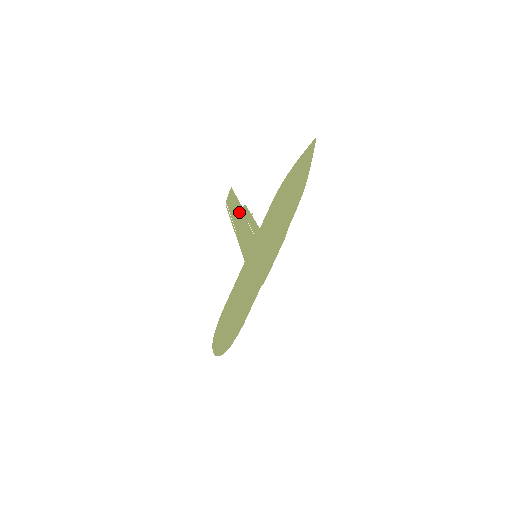
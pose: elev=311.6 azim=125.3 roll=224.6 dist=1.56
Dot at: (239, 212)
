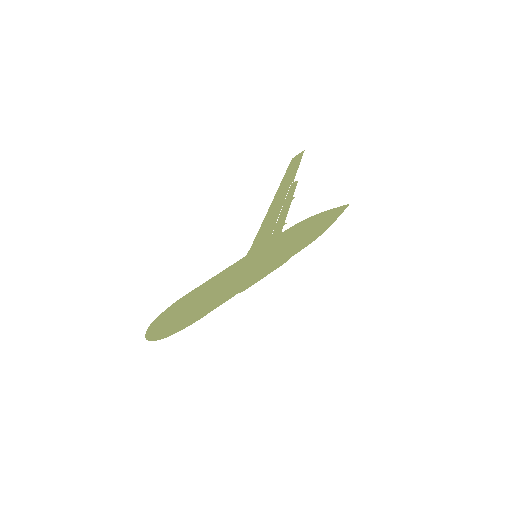
Dot at: (289, 184)
